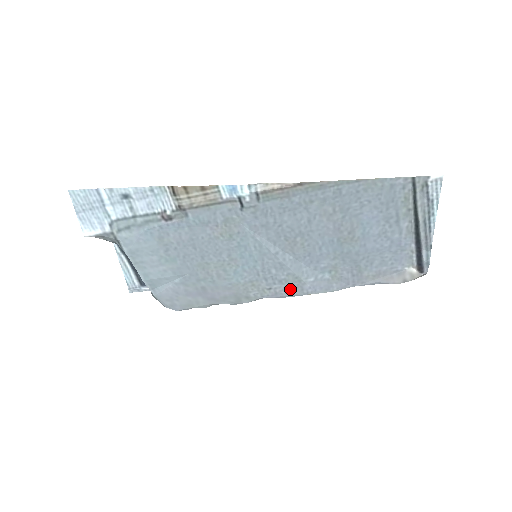
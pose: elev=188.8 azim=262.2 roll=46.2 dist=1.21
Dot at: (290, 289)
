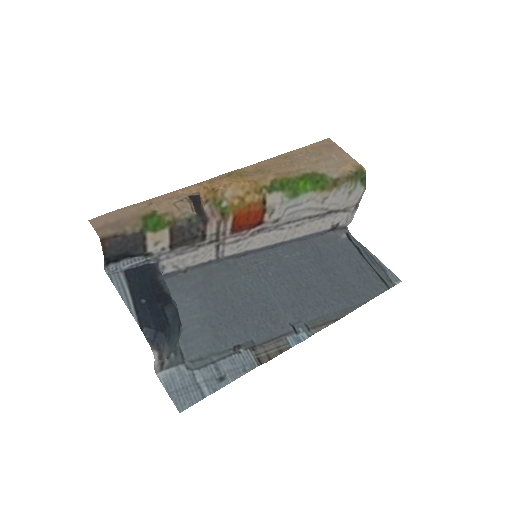
Dot at: (269, 257)
